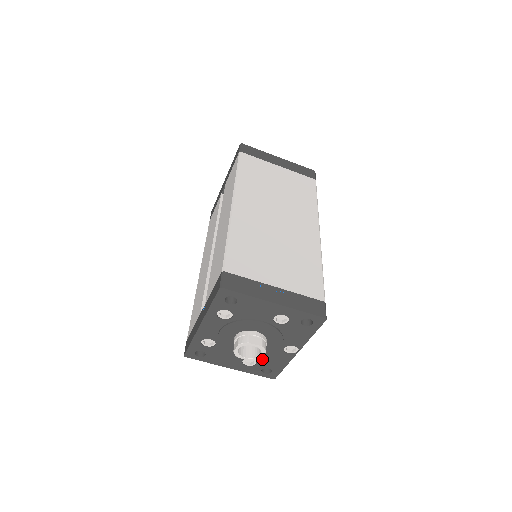
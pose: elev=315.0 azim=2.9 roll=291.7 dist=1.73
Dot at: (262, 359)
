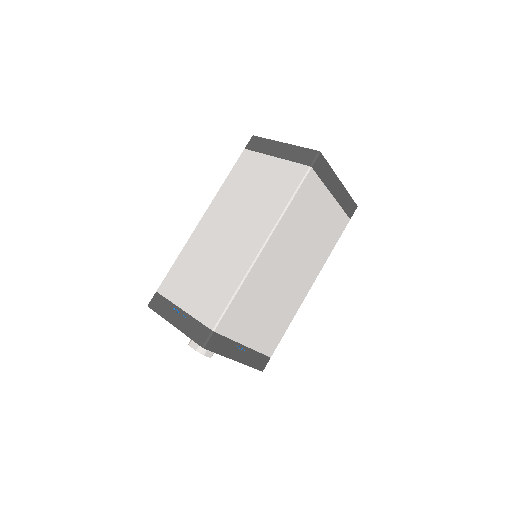
Dot at: occluded
